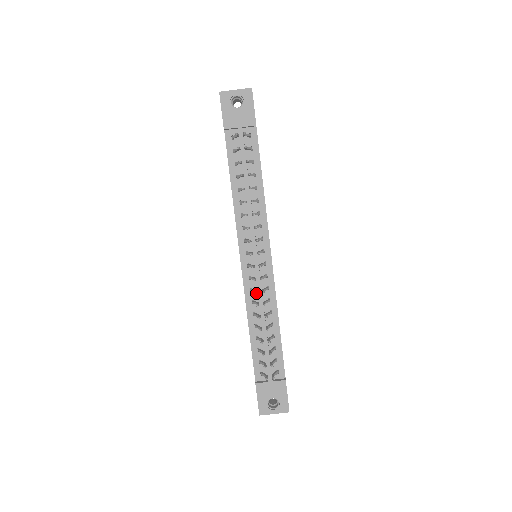
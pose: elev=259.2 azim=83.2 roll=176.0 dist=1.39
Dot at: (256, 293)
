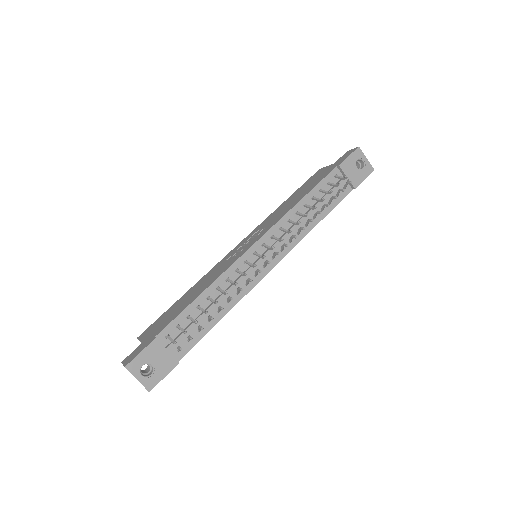
Dot at: occluded
